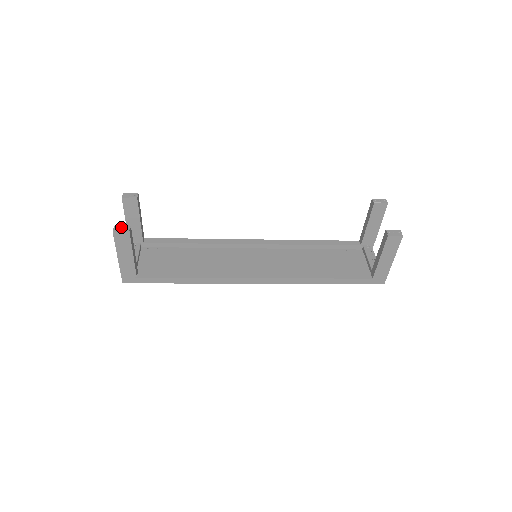
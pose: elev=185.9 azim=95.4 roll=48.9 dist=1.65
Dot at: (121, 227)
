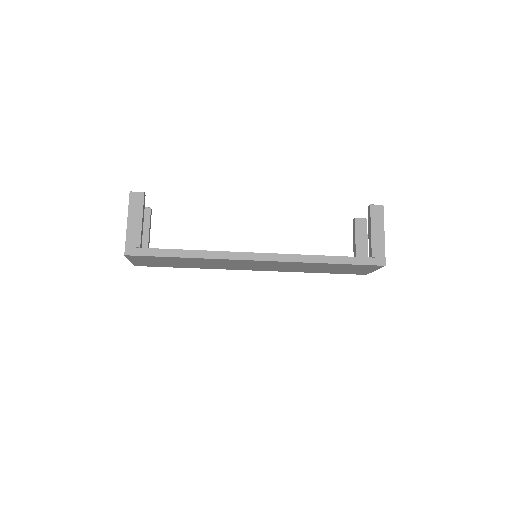
Dot at: occluded
